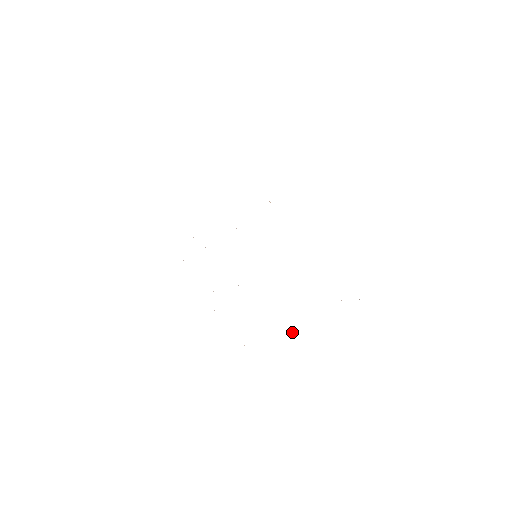
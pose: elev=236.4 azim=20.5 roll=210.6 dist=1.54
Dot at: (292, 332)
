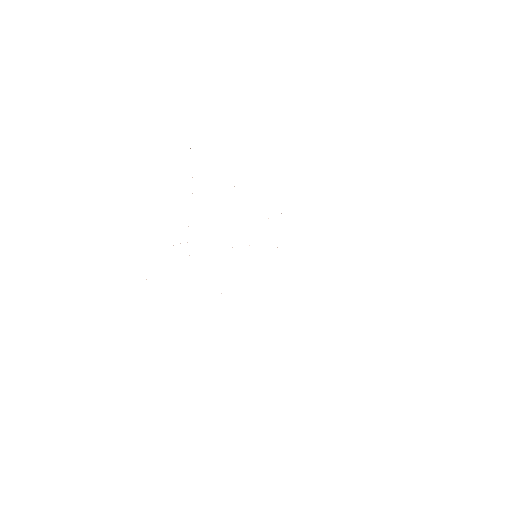
Dot at: occluded
